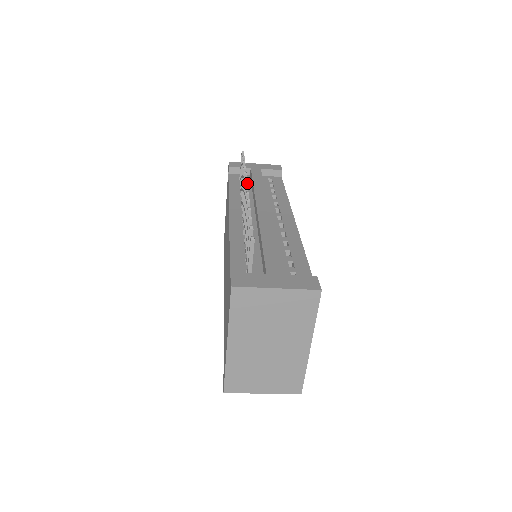
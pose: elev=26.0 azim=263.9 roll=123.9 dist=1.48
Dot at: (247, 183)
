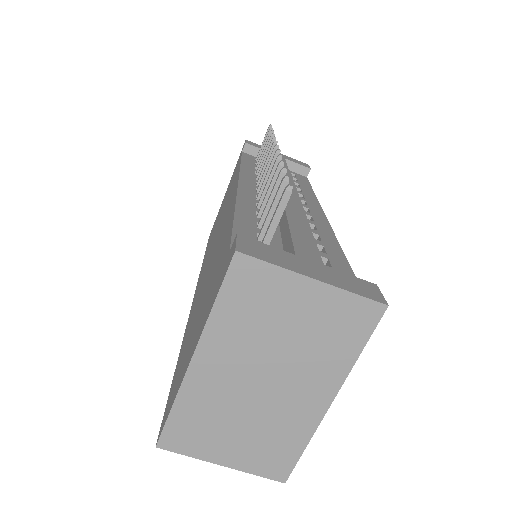
Dot at: occluded
